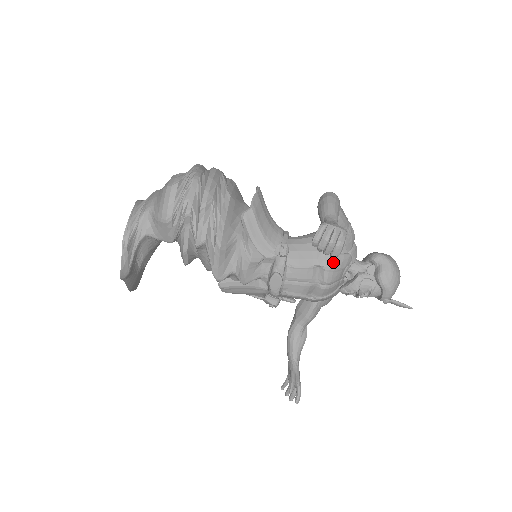
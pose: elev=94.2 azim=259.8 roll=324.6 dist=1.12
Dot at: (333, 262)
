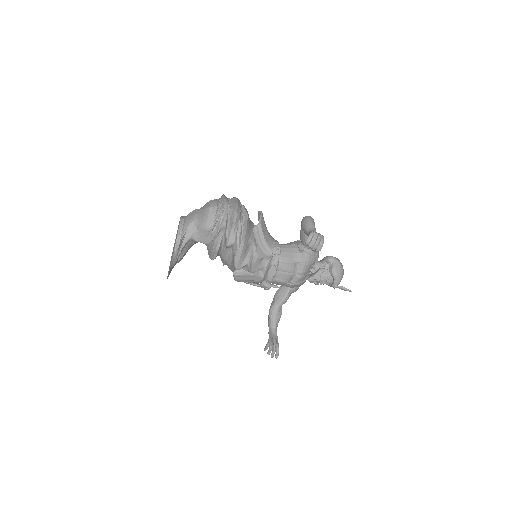
Dot at: (307, 260)
